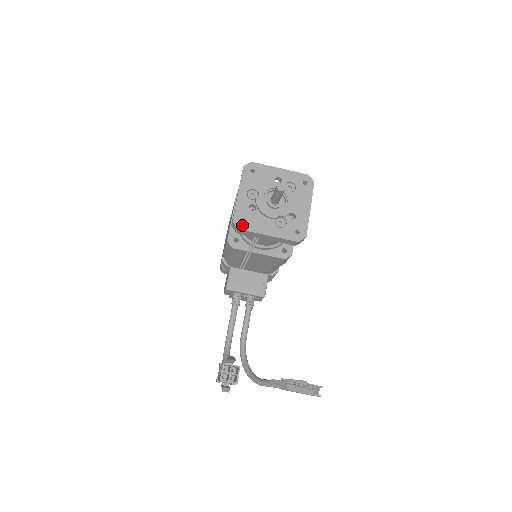
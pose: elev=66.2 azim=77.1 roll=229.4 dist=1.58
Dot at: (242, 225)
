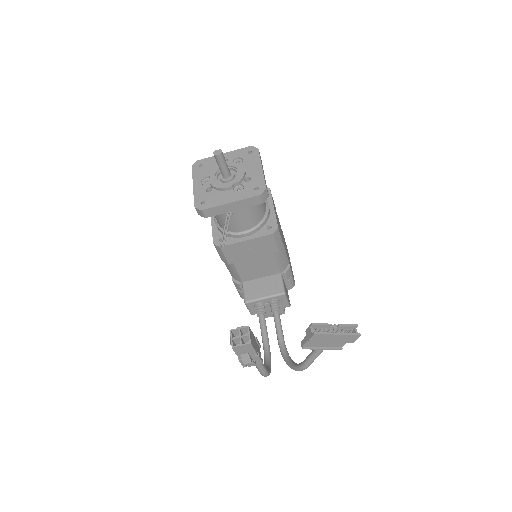
Dot at: (204, 206)
